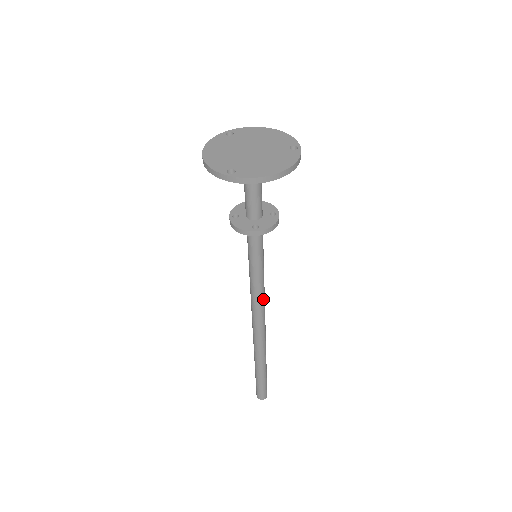
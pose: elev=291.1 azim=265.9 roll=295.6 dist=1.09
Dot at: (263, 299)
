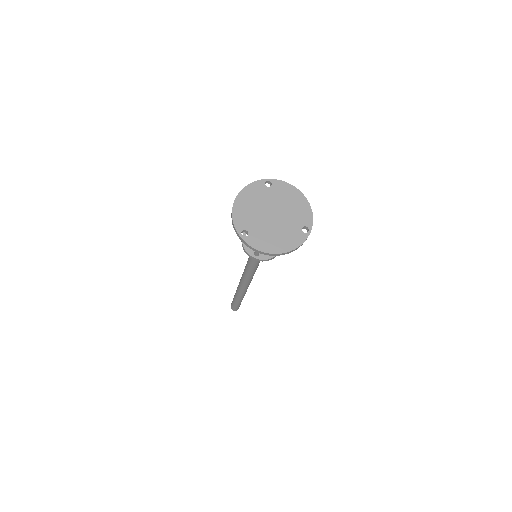
Dot at: (252, 276)
